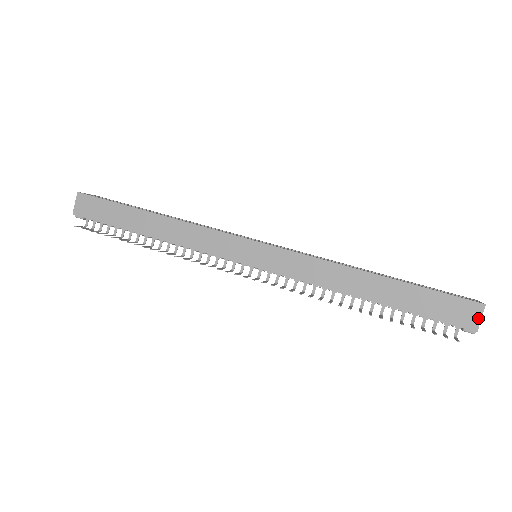
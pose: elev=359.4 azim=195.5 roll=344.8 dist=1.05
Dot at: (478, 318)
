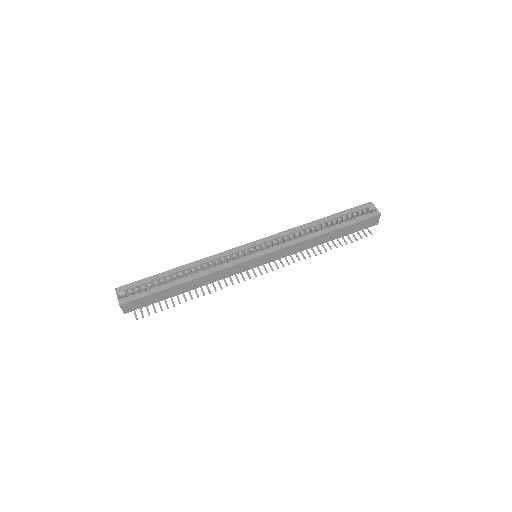
Dot at: (378, 220)
